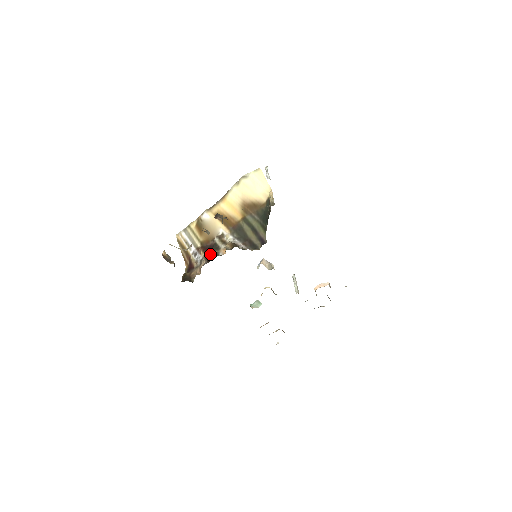
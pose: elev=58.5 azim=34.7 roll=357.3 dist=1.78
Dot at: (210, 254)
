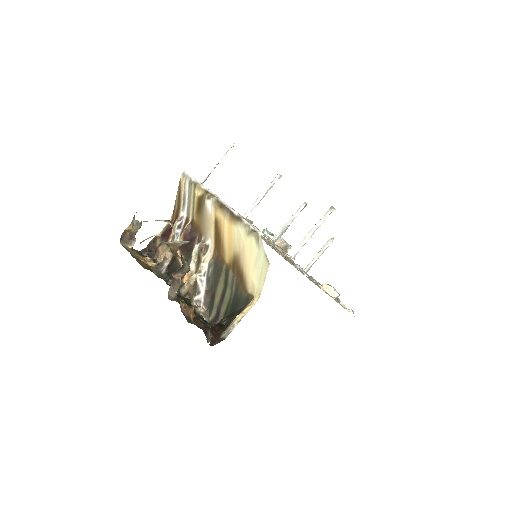
Dot at: (176, 262)
